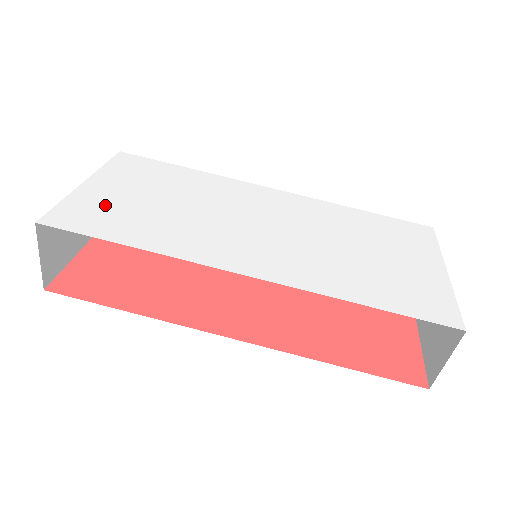
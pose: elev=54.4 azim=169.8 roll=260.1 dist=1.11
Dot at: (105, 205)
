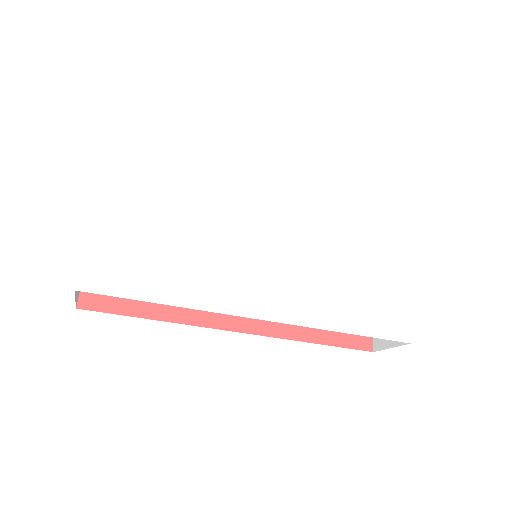
Dot at: (127, 246)
